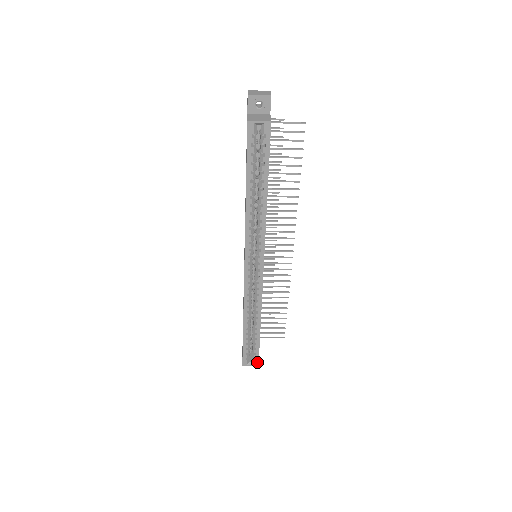
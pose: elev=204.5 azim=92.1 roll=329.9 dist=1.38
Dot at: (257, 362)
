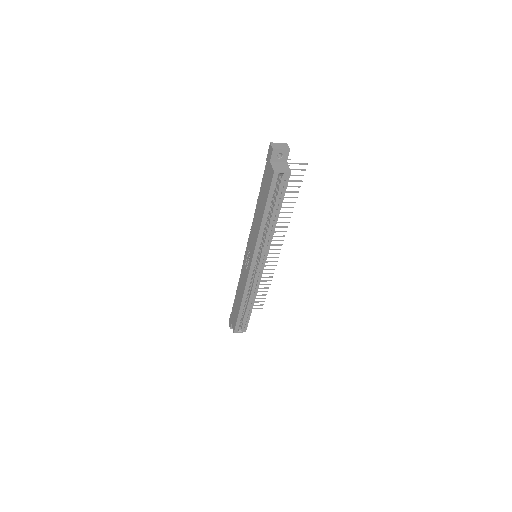
Dot at: (245, 330)
